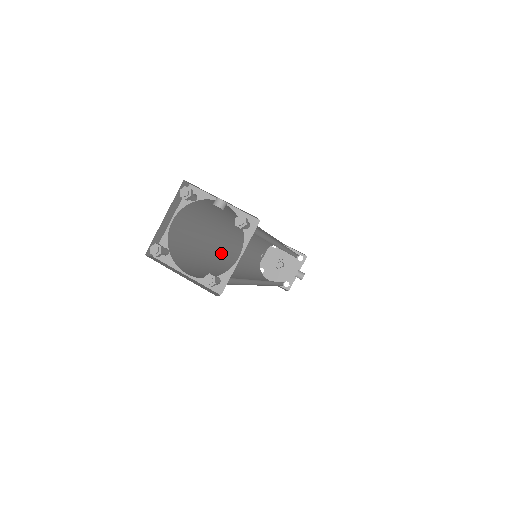
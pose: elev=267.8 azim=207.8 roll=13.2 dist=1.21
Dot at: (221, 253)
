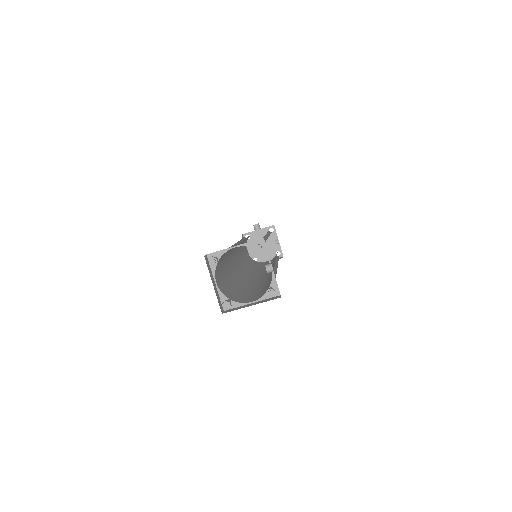
Dot at: occluded
